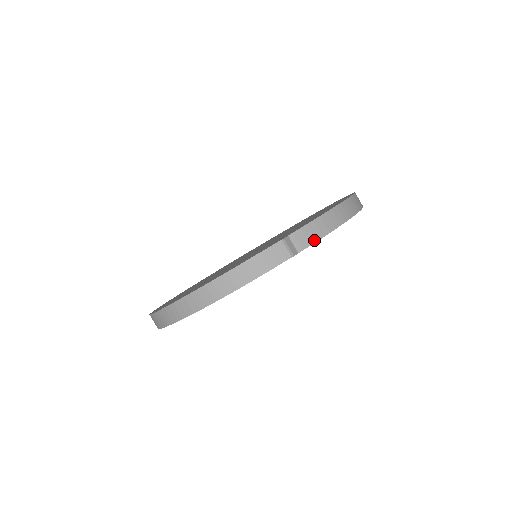
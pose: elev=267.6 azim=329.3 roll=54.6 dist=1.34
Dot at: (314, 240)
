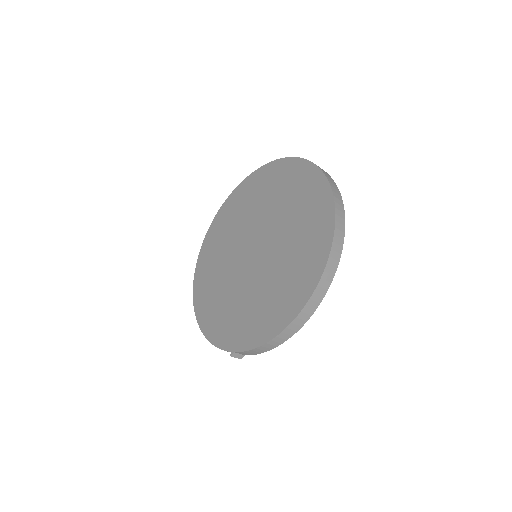
Dot at: (254, 354)
